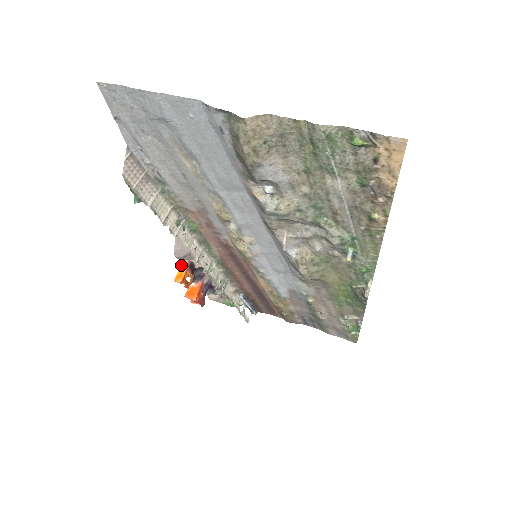
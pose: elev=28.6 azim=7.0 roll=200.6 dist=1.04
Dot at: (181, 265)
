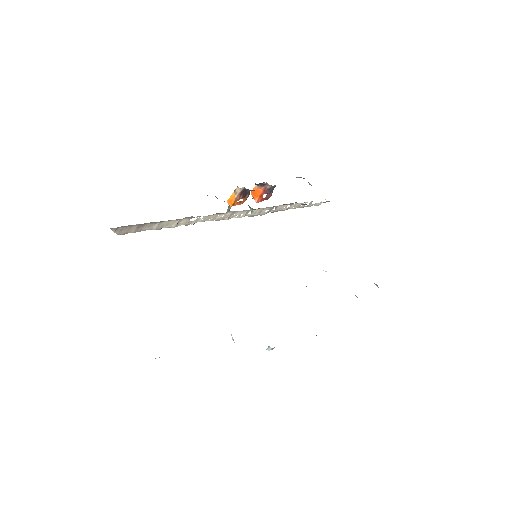
Dot at: occluded
